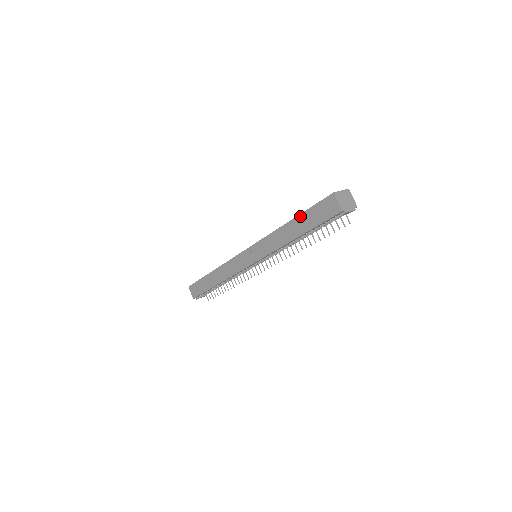
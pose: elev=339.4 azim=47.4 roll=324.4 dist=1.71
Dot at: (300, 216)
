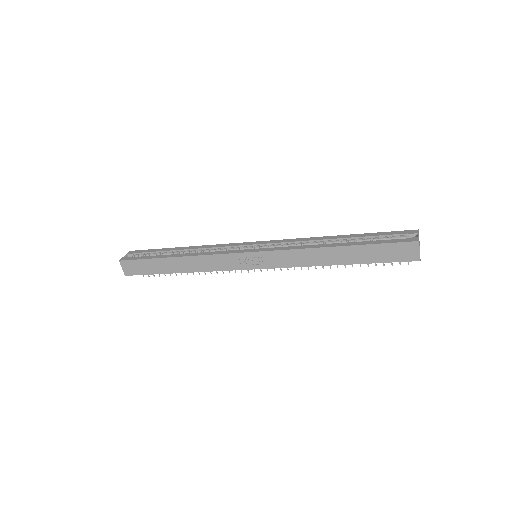
Dot at: (359, 247)
